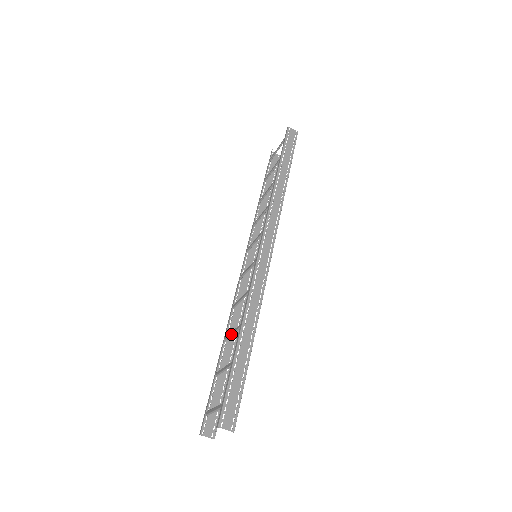
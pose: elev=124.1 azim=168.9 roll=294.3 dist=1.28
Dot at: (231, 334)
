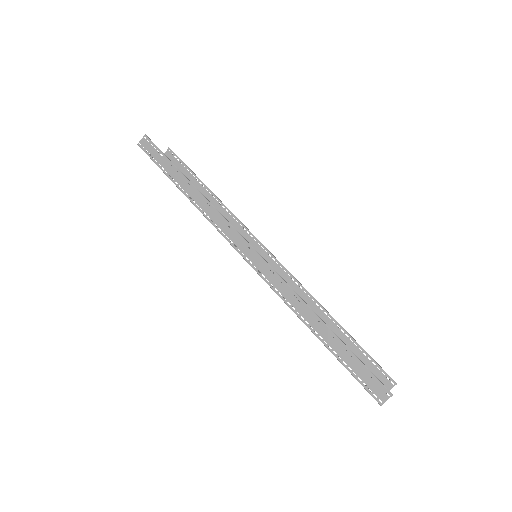
Dot at: occluded
